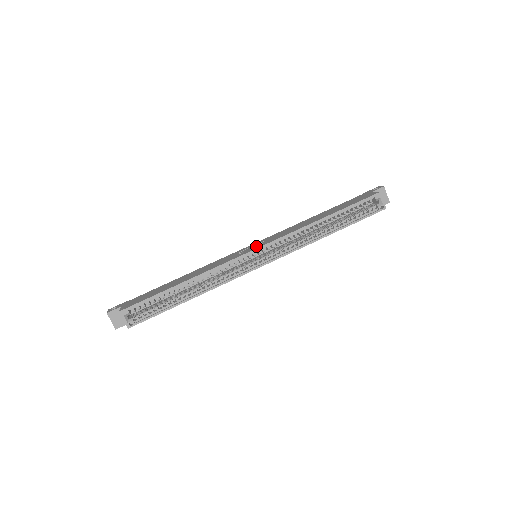
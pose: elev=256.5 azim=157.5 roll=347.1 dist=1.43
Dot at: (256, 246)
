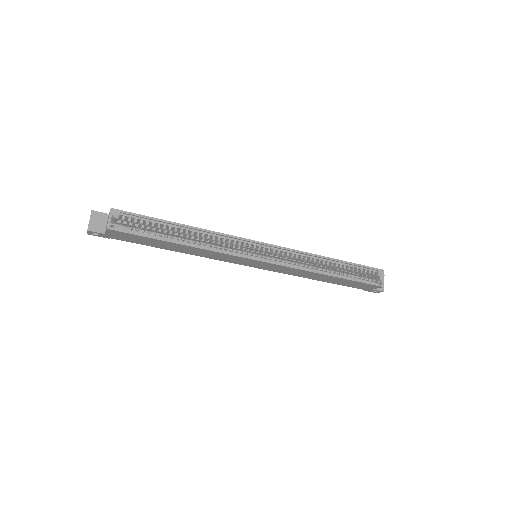
Dot at: occluded
